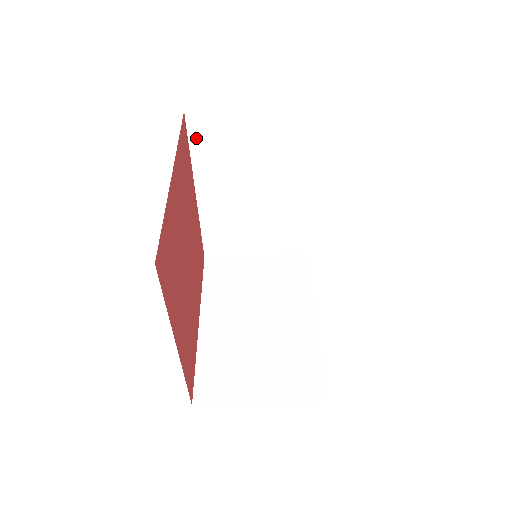
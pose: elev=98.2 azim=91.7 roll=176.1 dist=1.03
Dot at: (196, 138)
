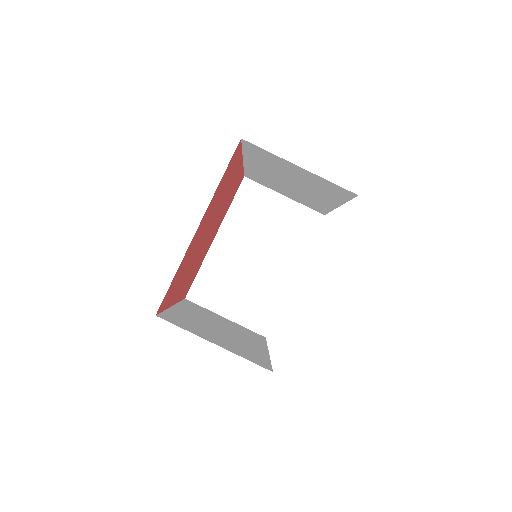
Dot at: (241, 197)
